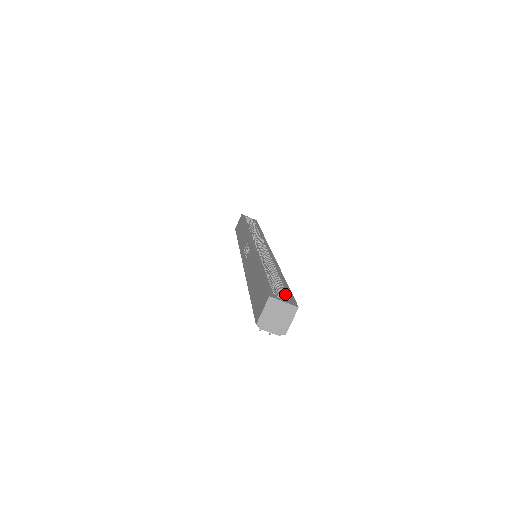
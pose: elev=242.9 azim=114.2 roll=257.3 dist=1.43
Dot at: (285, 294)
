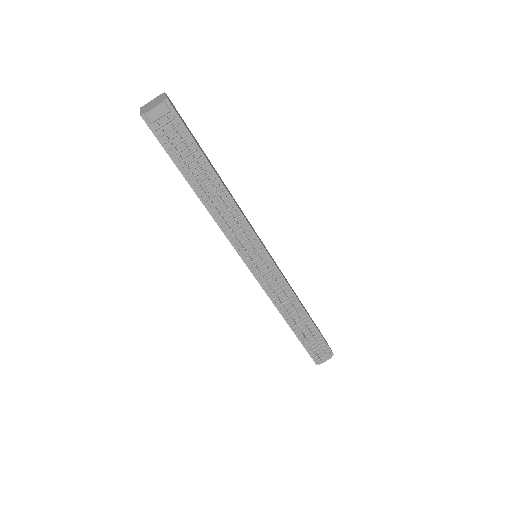
Dot at: occluded
